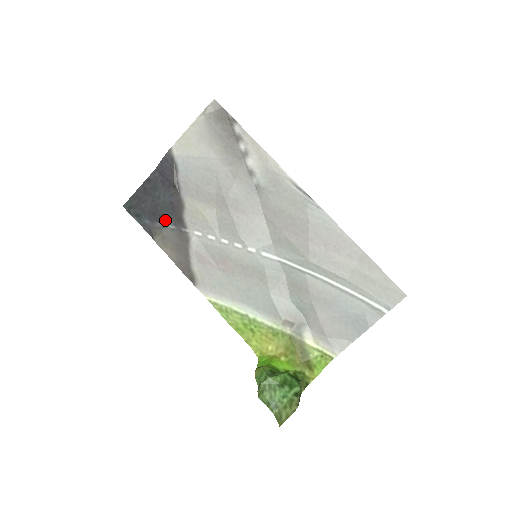
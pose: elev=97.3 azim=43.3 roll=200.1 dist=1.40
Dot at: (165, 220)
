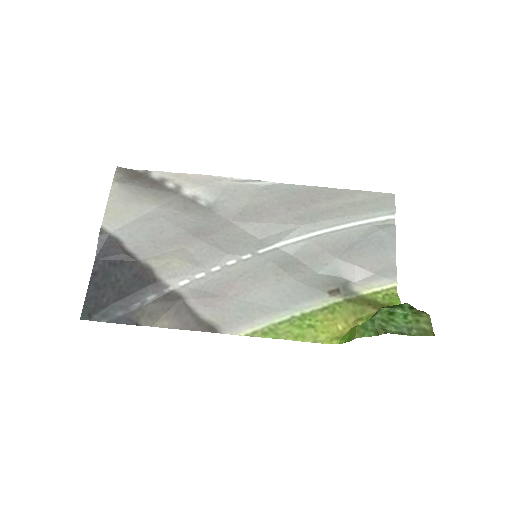
Dot at: (140, 296)
